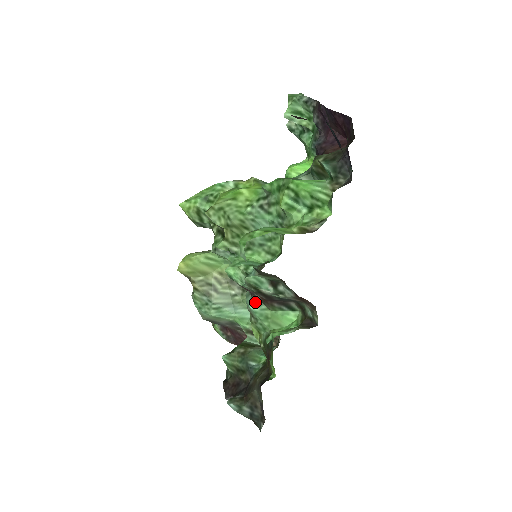
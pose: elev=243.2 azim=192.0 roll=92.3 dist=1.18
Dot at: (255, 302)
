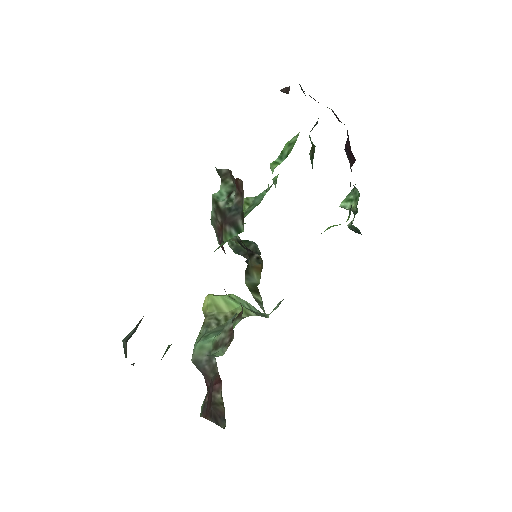
Dot at: occluded
